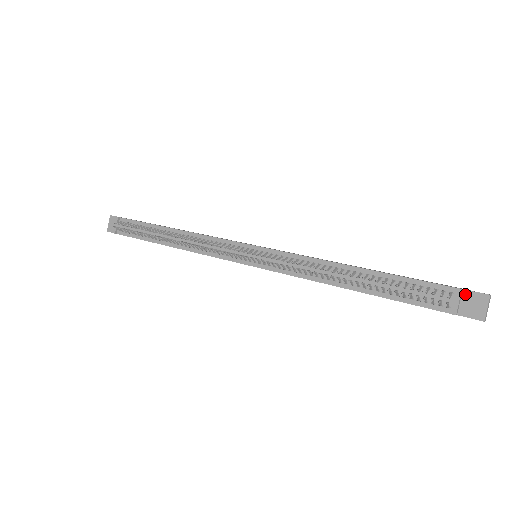
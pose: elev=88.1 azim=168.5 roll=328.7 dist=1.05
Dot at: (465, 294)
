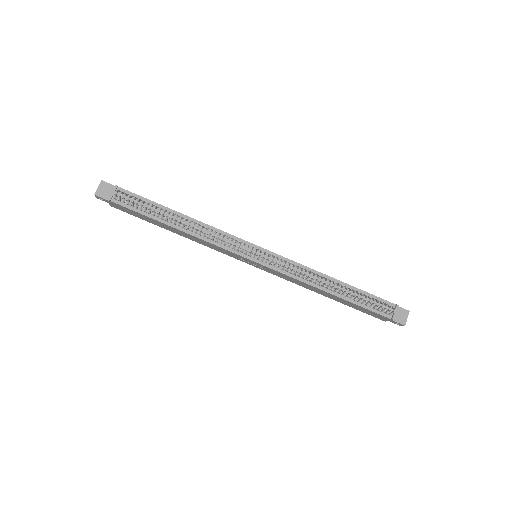
Dot at: (398, 308)
